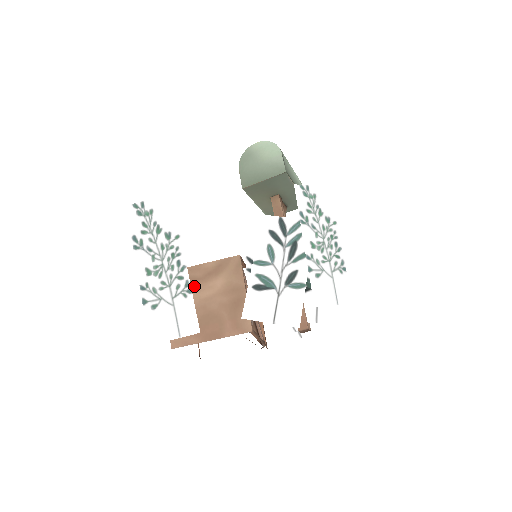
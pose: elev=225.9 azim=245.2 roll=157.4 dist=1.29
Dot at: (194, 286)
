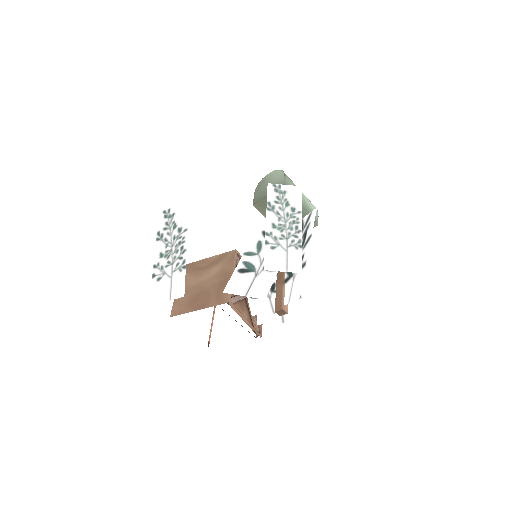
Dot at: (199, 273)
